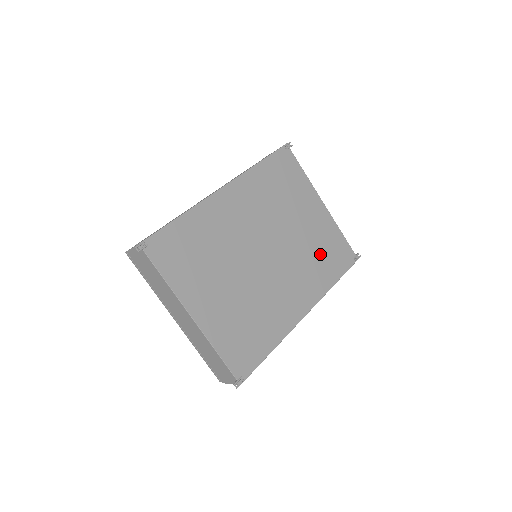
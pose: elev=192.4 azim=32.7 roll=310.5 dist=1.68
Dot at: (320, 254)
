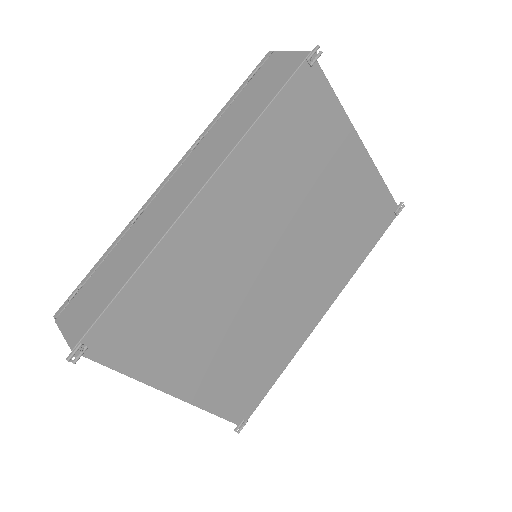
Dot at: (349, 229)
